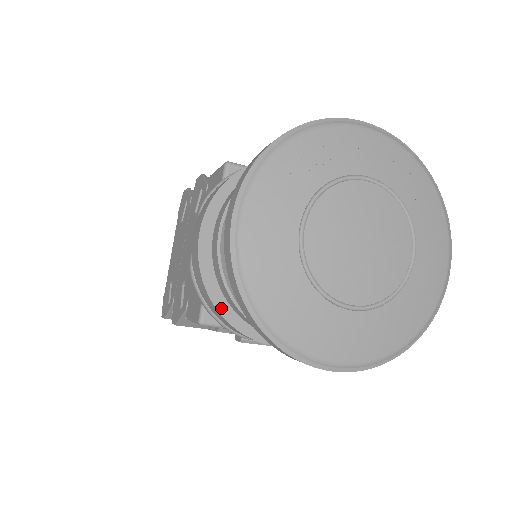
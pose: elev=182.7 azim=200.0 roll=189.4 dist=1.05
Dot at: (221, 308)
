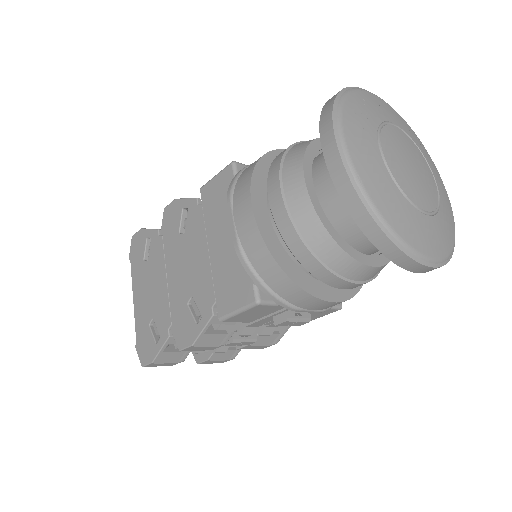
Dot at: (287, 271)
